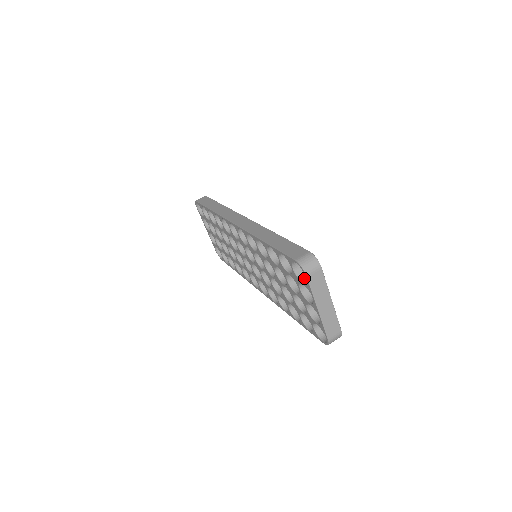
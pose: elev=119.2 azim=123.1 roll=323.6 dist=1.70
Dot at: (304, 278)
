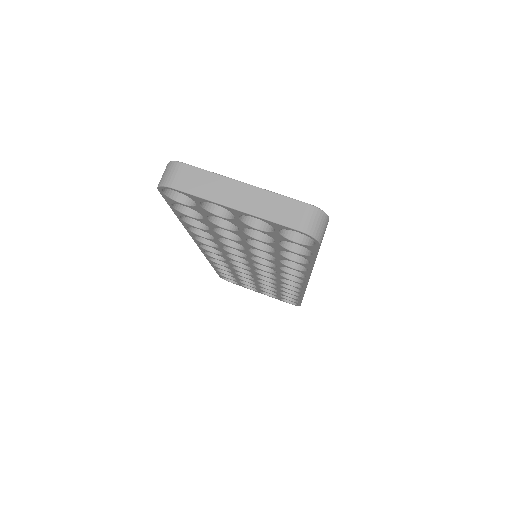
Dot at: occluded
